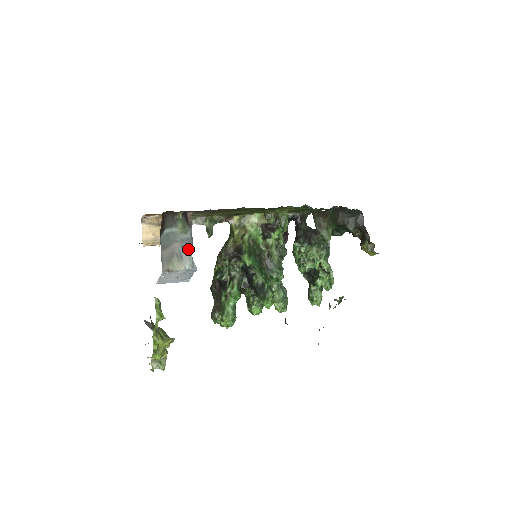
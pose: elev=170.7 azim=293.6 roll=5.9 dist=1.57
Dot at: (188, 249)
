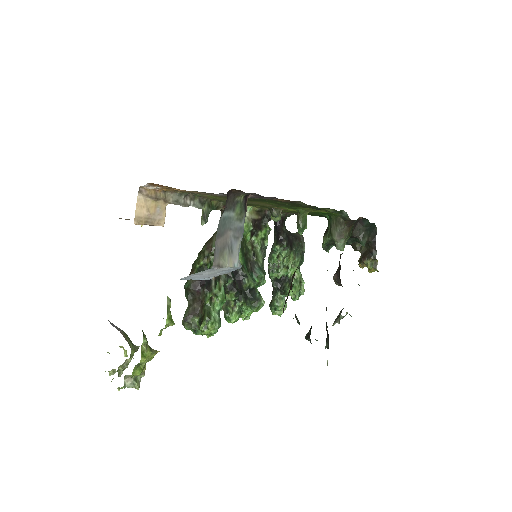
Dot at: (239, 241)
